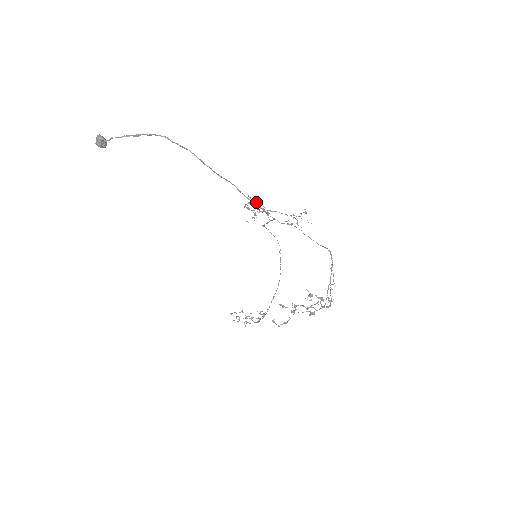
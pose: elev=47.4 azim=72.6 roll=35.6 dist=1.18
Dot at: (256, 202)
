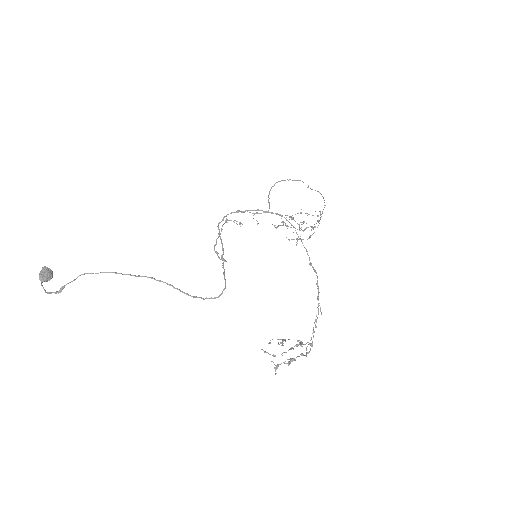
Dot at: occluded
